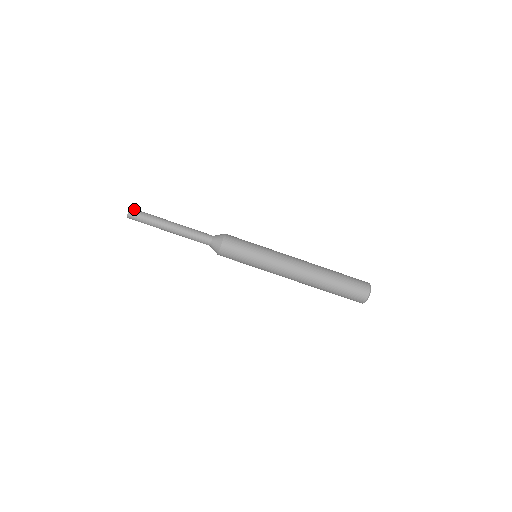
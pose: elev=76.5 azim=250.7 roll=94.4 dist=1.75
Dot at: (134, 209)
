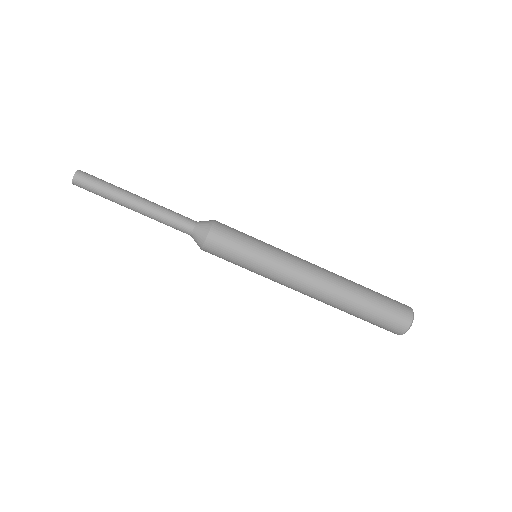
Dot at: (81, 174)
